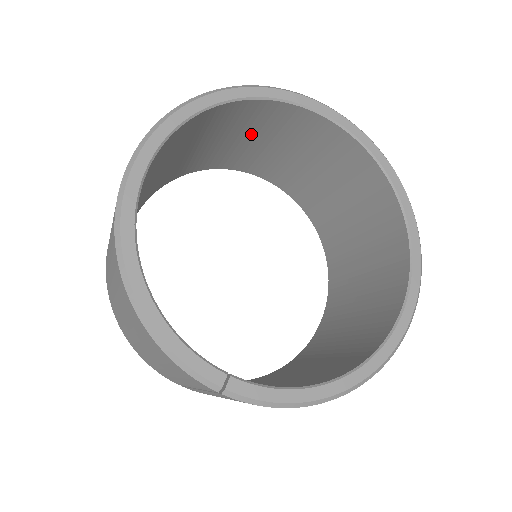
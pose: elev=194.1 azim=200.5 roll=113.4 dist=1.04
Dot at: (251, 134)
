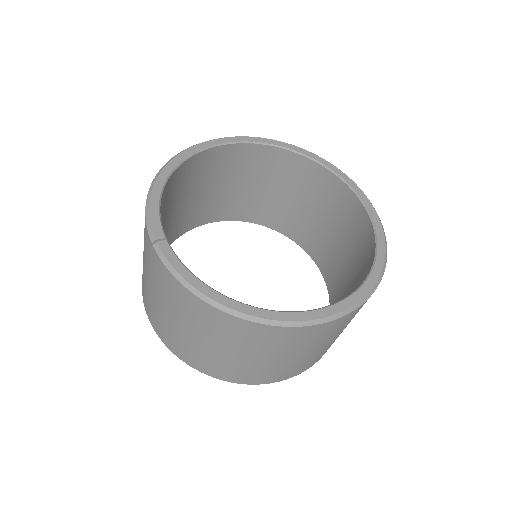
Dot at: (308, 200)
